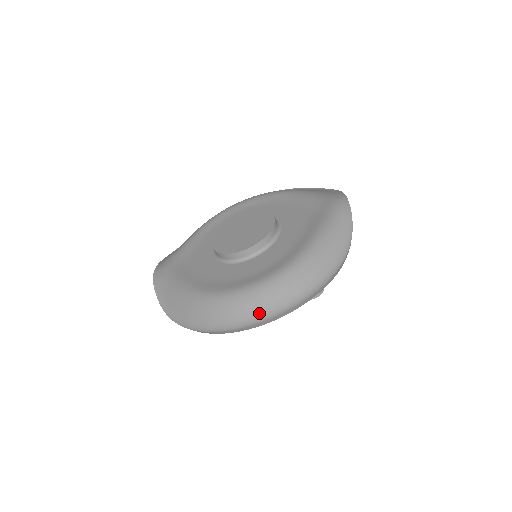
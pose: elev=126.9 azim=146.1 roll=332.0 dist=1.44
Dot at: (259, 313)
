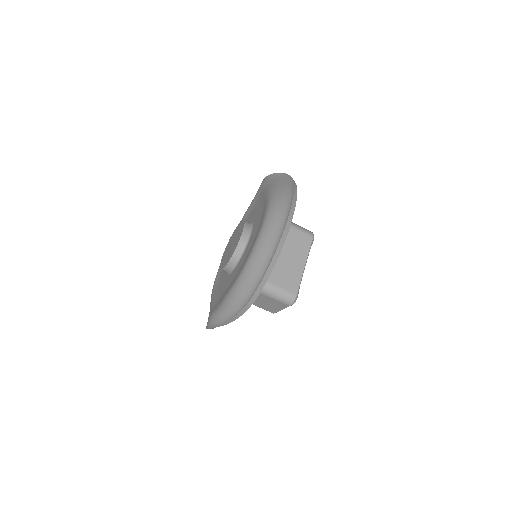
Dot at: (279, 227)
